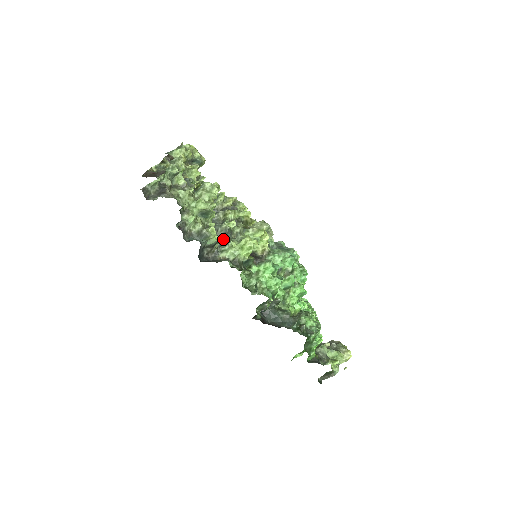
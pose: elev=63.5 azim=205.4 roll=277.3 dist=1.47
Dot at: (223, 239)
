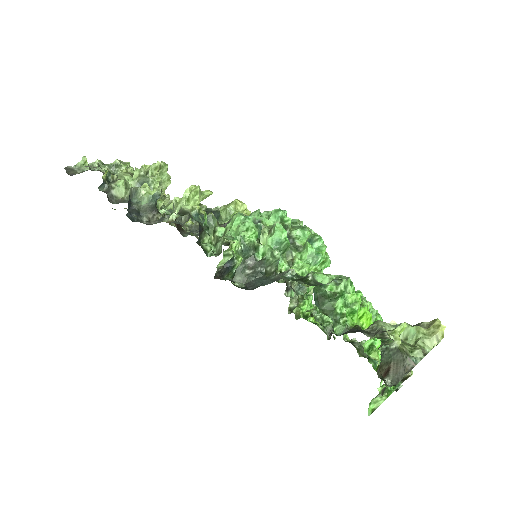
Dot at: (160, 193)
